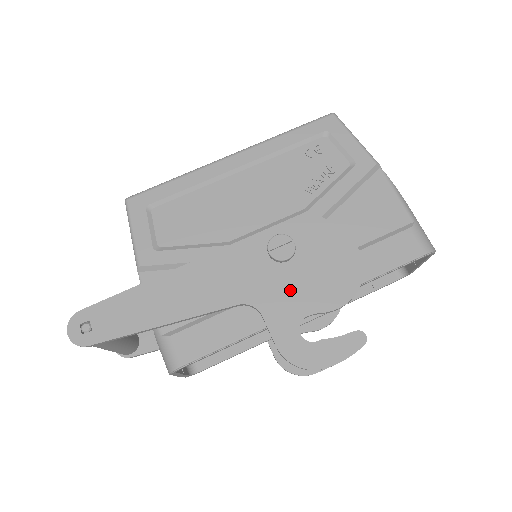
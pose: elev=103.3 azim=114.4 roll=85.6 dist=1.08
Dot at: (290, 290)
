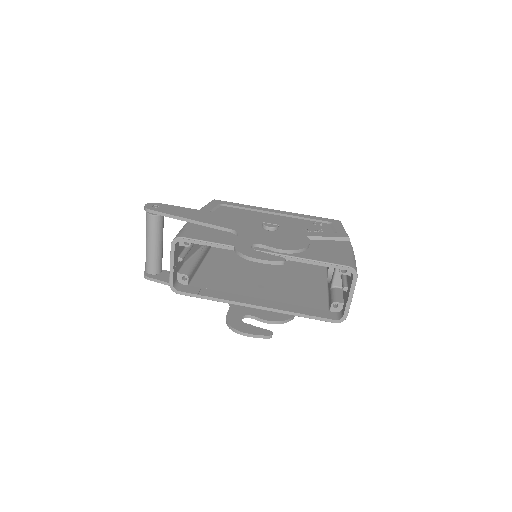
Dot at: (261, 236)
